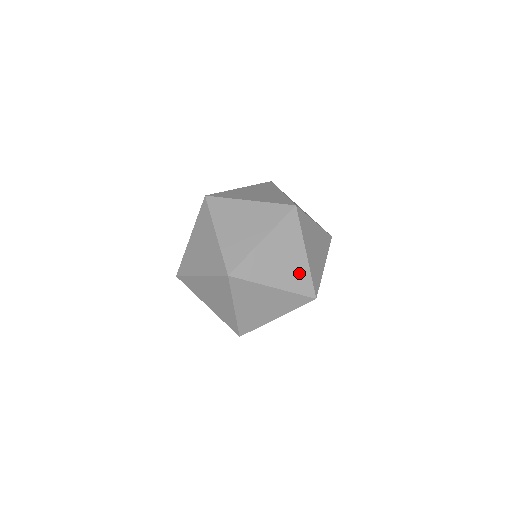
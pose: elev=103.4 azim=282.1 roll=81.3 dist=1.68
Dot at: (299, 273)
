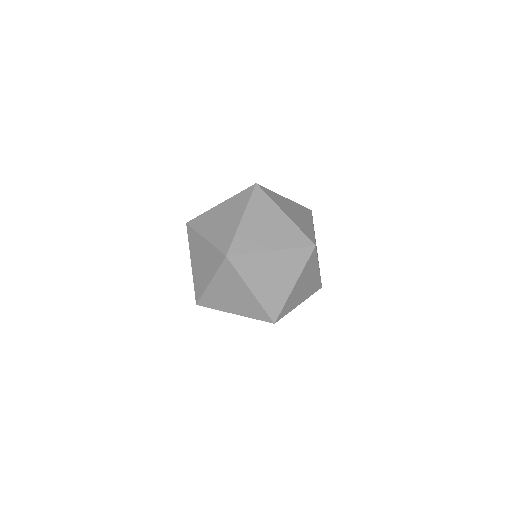
Dot at: (314, 283)
